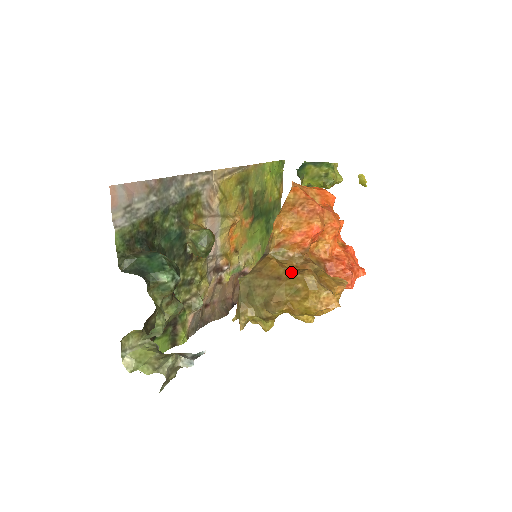
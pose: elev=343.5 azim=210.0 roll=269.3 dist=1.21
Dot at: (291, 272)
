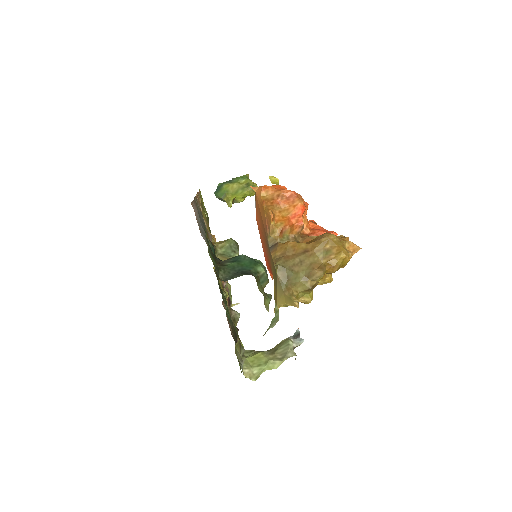
Dot at: (313, 242)
